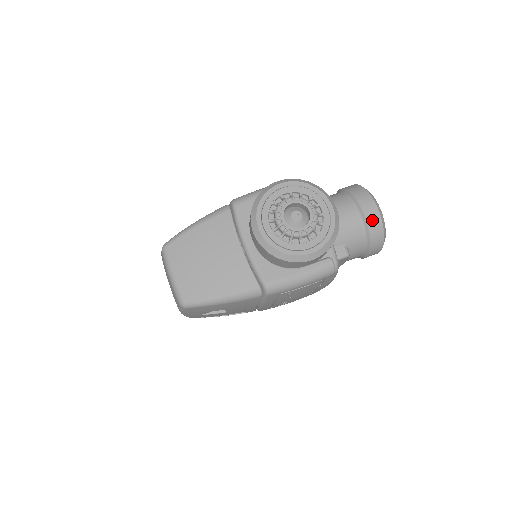
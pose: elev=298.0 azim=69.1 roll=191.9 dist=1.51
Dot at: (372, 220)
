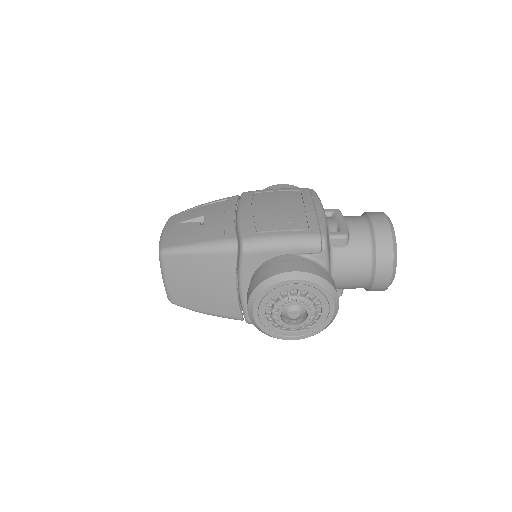
Dot at: (379, 285)
